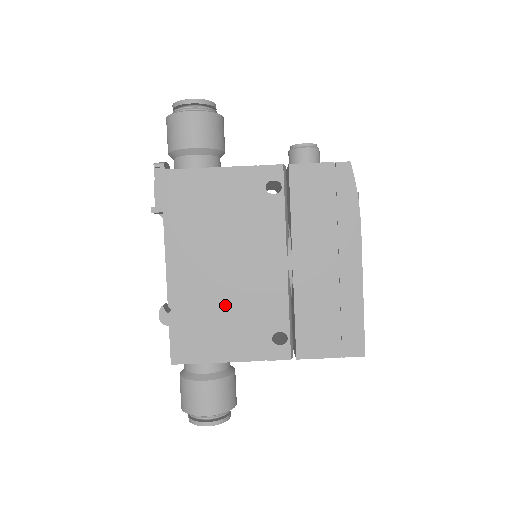
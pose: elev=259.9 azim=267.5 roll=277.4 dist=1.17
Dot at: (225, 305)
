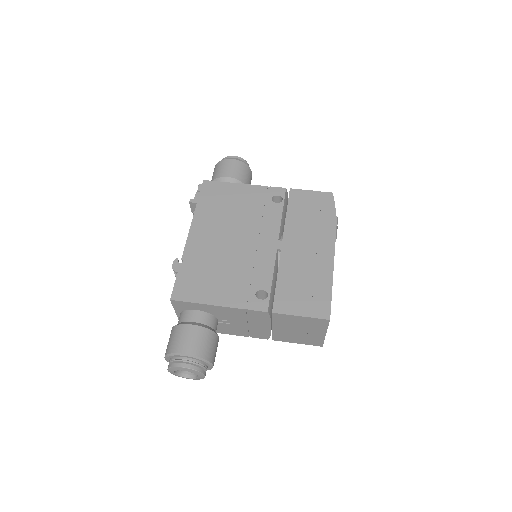
Dot at: (225, 265)
